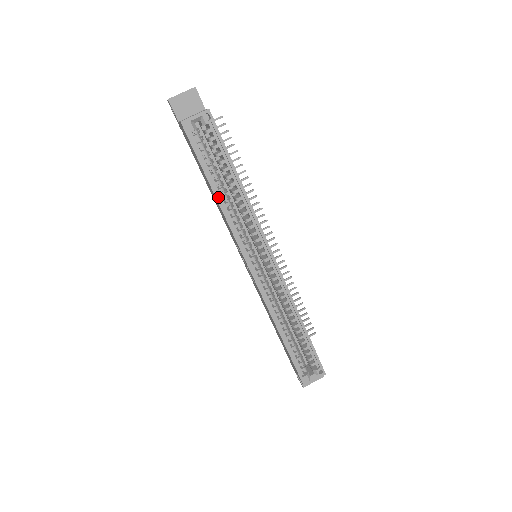
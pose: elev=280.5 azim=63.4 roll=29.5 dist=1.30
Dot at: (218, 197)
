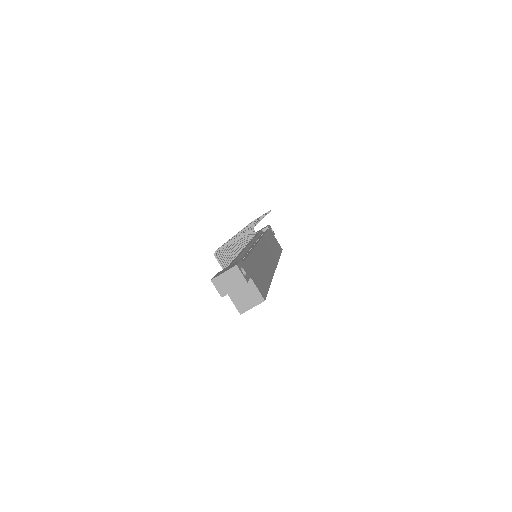
Dot at: occluded
